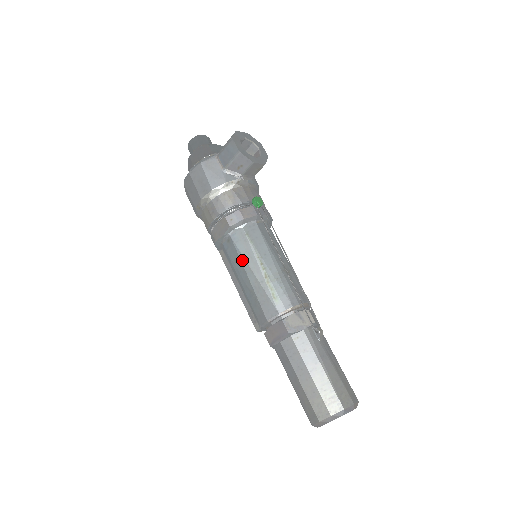
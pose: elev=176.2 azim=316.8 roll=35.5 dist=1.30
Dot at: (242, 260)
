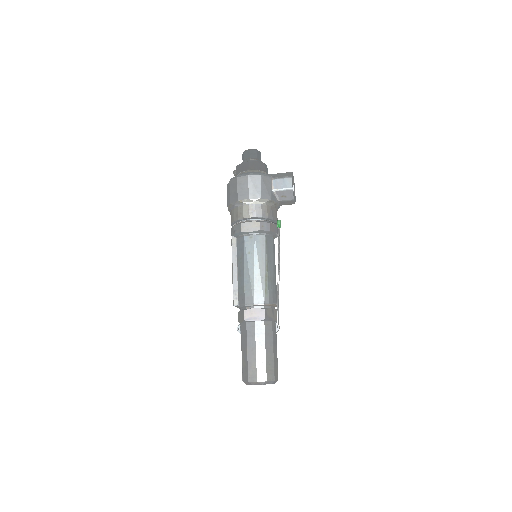
Dot at: (255, 256)
